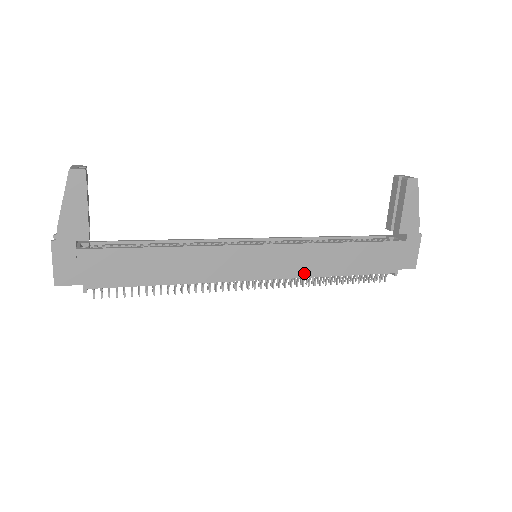
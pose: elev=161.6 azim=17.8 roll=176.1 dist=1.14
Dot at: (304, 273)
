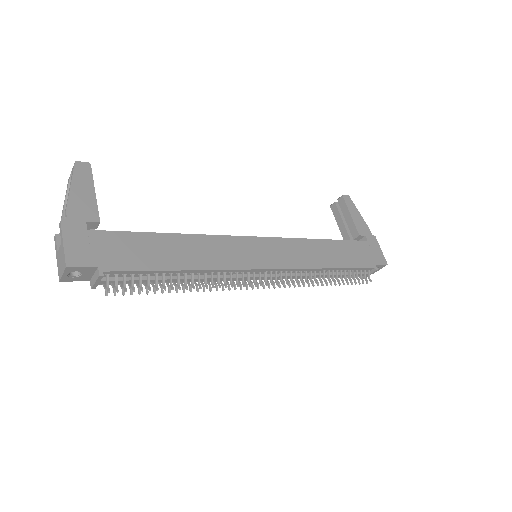
Dot at: (304, 264)
